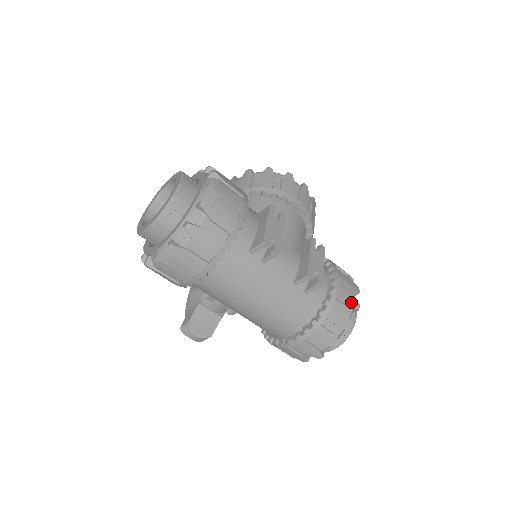
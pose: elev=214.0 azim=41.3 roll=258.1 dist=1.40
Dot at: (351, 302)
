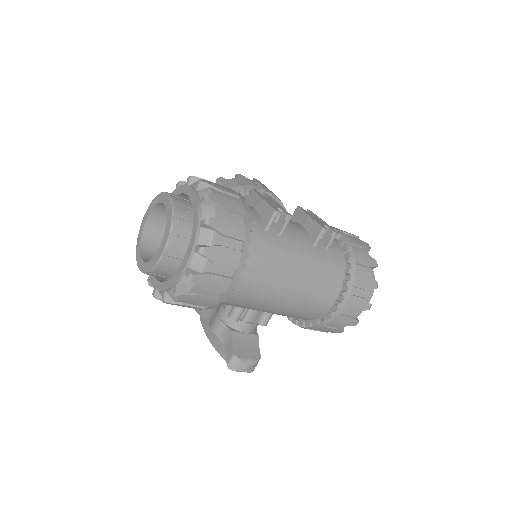
Dot at: (362, 243)
